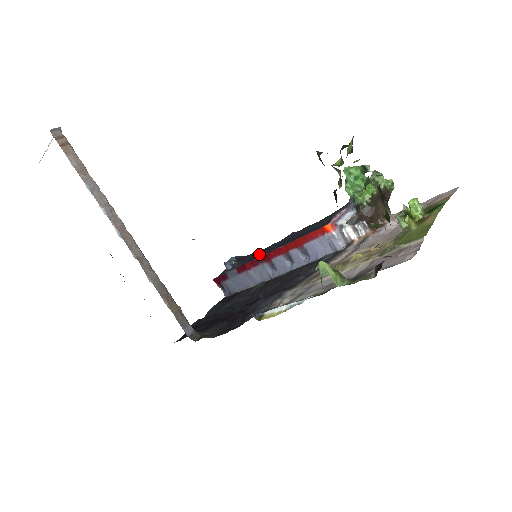
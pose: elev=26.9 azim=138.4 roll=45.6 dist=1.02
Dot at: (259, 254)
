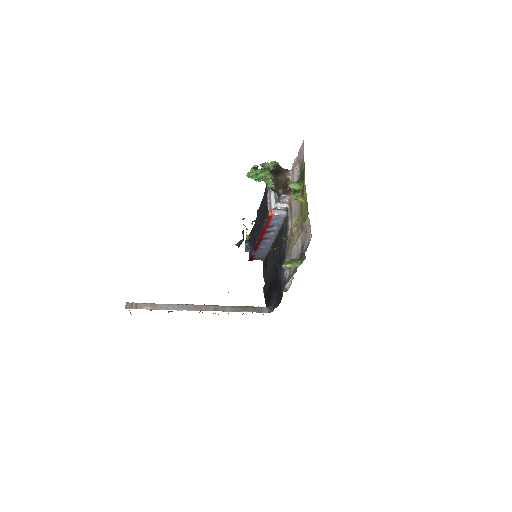
Dot at: (255, 234)
